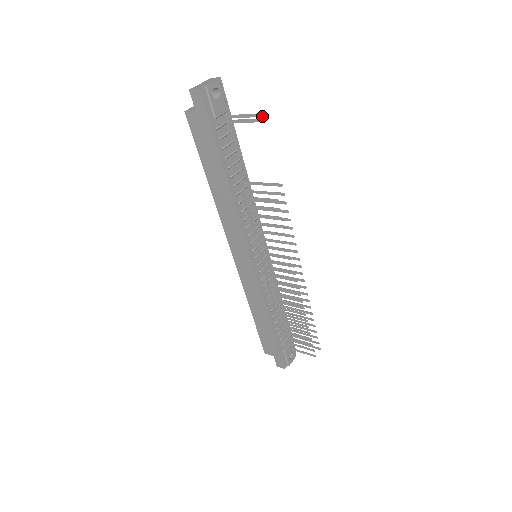
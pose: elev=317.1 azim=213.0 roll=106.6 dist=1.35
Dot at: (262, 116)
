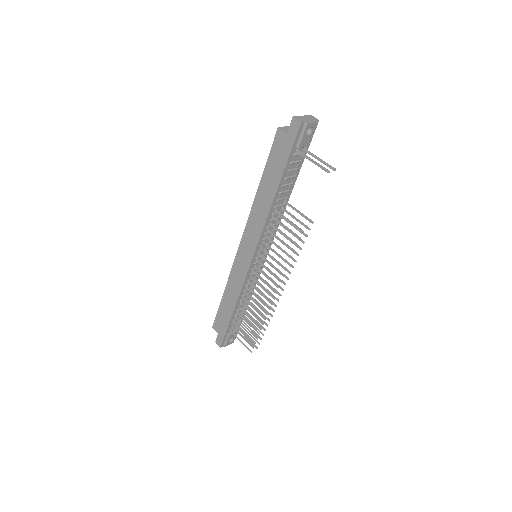
Dot at: (332, 169)
